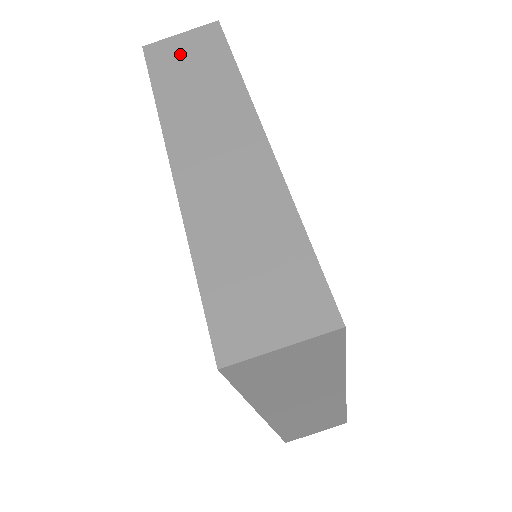
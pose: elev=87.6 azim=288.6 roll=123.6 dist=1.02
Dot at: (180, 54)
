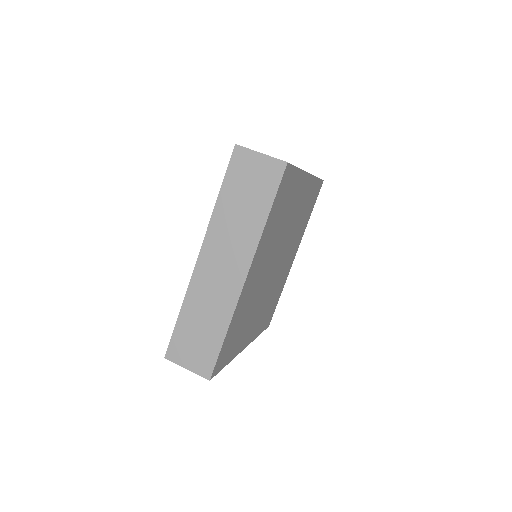
Dot at: occluded
